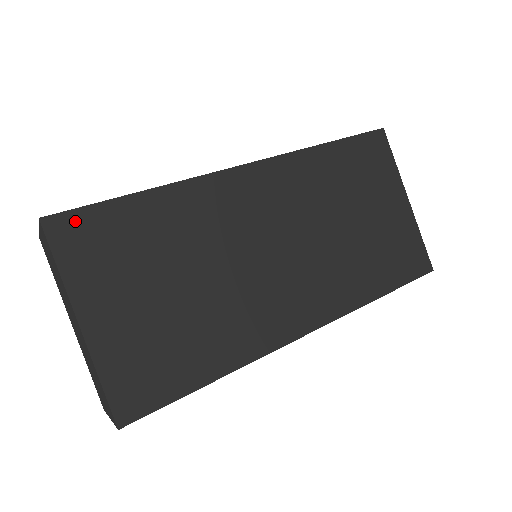
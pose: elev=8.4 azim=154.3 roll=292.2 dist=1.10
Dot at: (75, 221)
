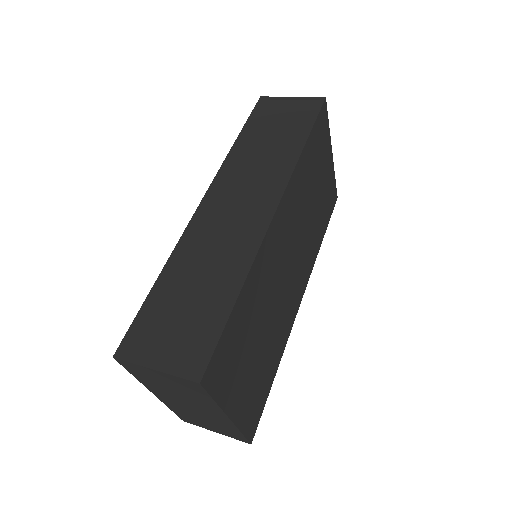
Dot at: (215, 361)
